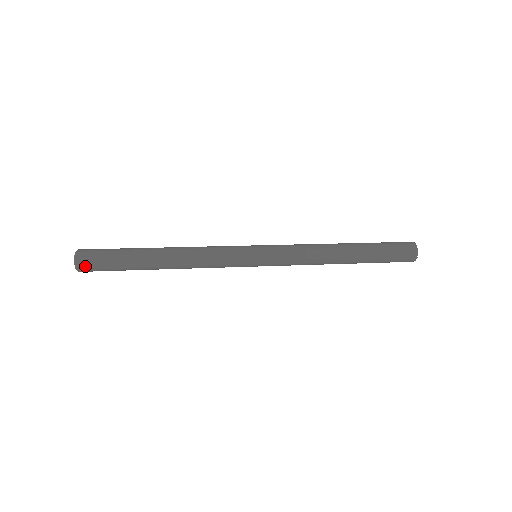
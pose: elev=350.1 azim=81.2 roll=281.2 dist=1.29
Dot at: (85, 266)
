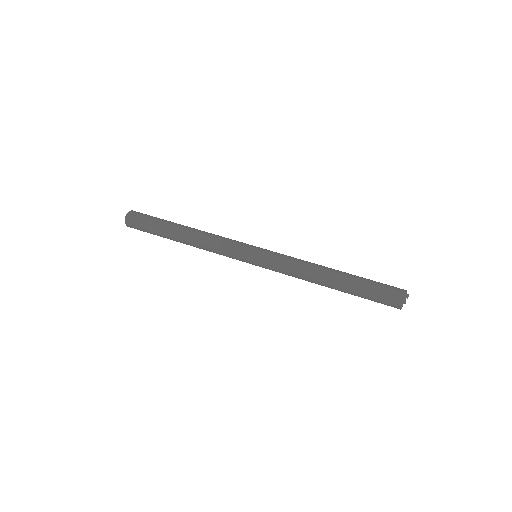
Dot at: occluded
